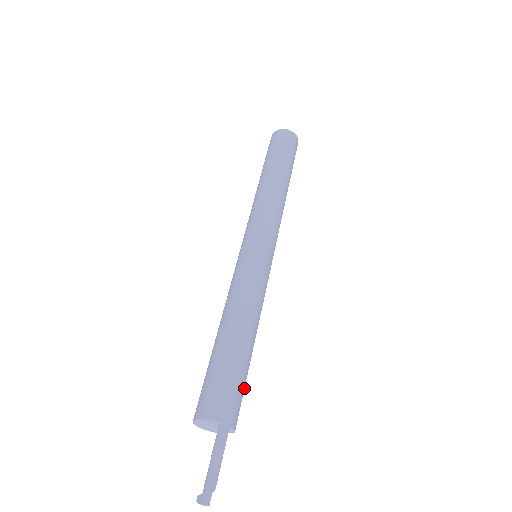
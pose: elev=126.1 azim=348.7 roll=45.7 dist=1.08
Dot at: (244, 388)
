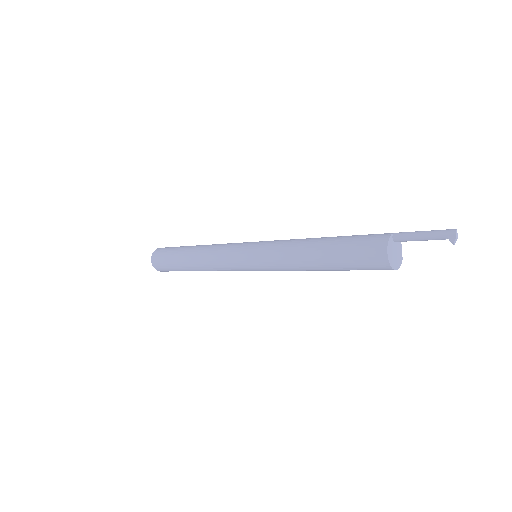
Dot at: occluded
